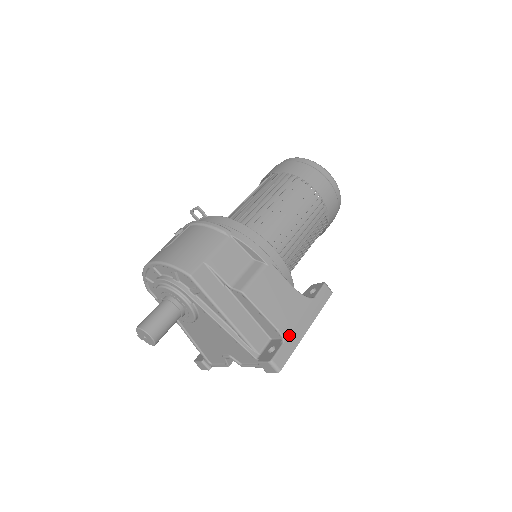
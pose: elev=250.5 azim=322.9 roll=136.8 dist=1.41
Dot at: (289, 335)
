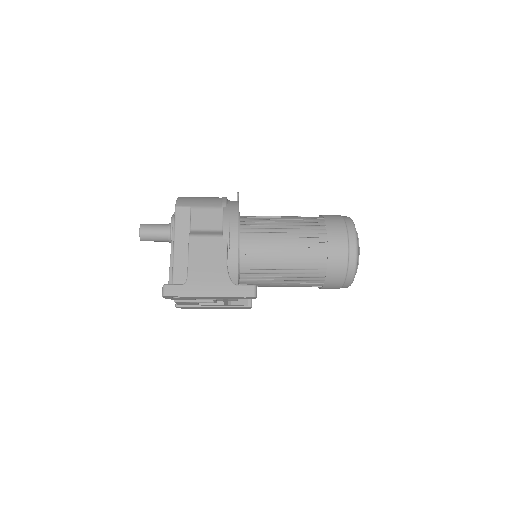
Dot at: (192, 285)
